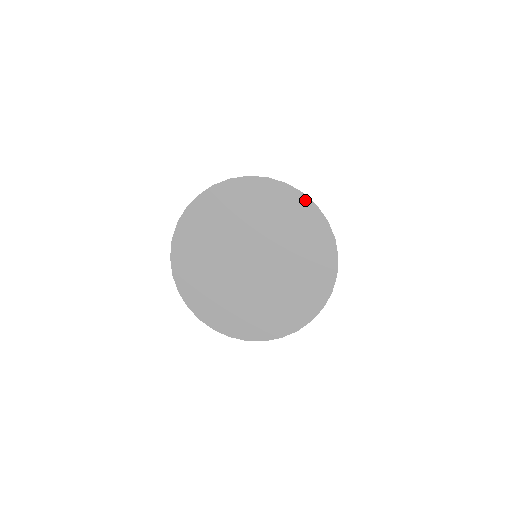
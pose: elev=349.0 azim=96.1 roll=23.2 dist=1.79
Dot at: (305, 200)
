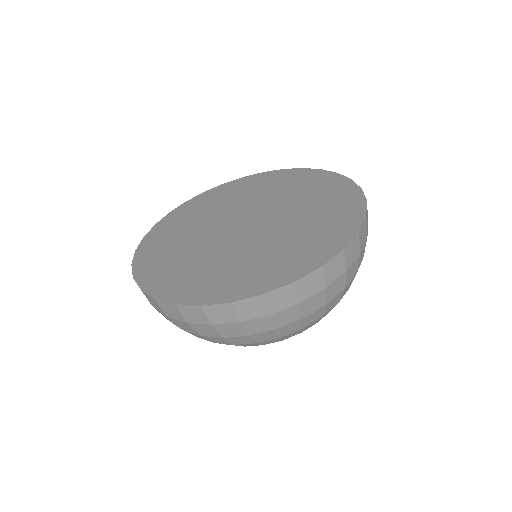
Dot at: (324, 173)
